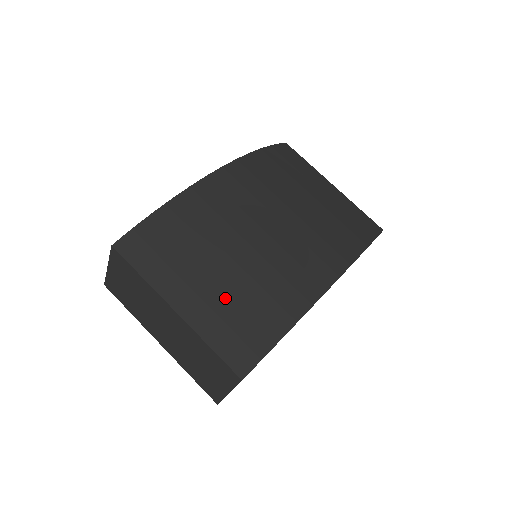
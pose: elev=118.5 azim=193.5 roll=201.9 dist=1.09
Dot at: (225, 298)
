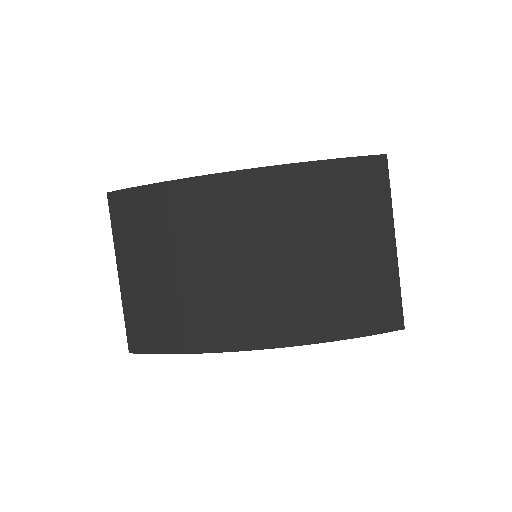
Dot at: (151, 294)
